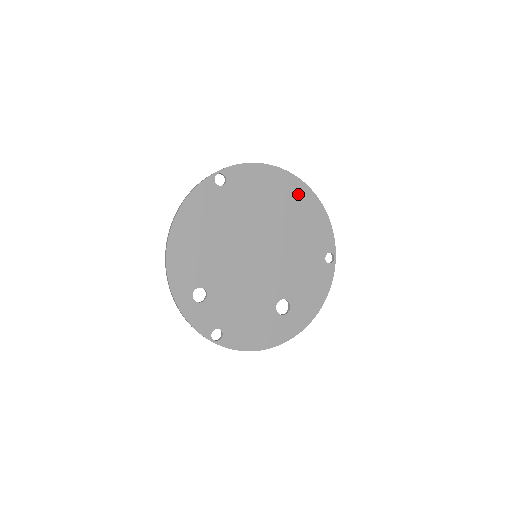
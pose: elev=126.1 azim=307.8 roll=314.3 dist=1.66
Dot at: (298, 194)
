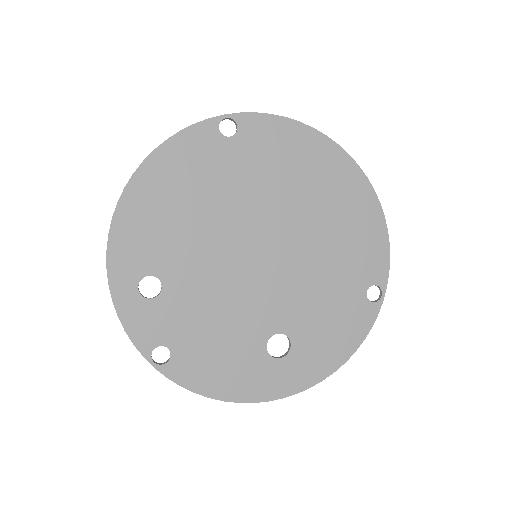
Dot at: (347, 183)
